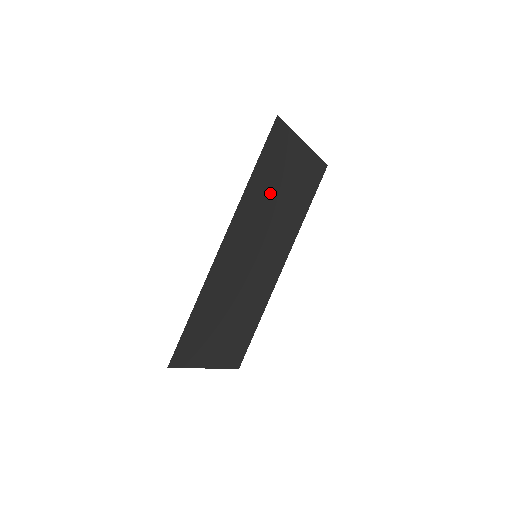
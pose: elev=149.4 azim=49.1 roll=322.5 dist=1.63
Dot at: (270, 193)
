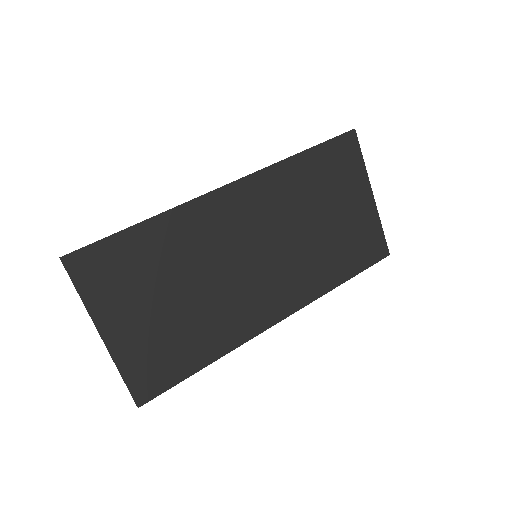
Dot at: (310, 200)
